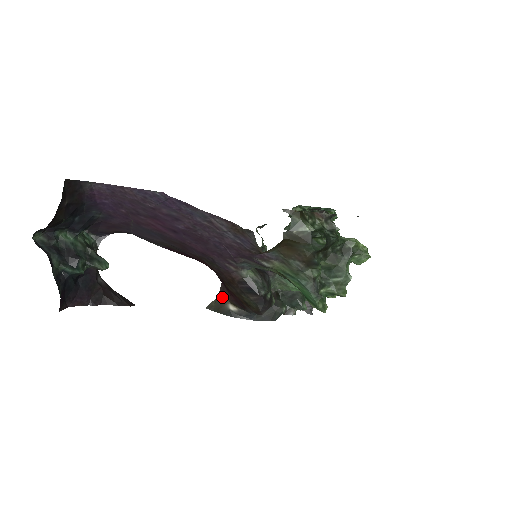
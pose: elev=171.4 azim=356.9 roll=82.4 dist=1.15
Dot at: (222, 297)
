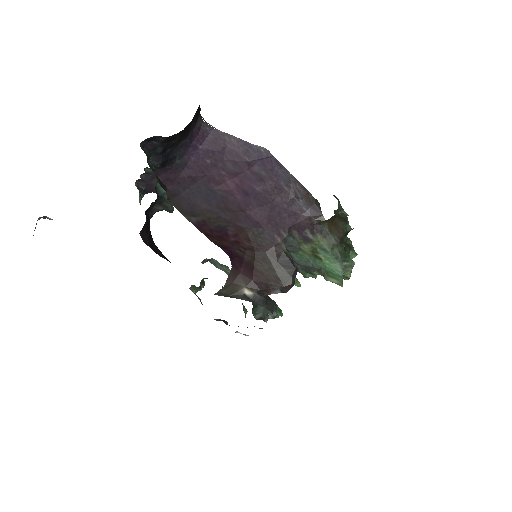
Dot at: (233, 284)
